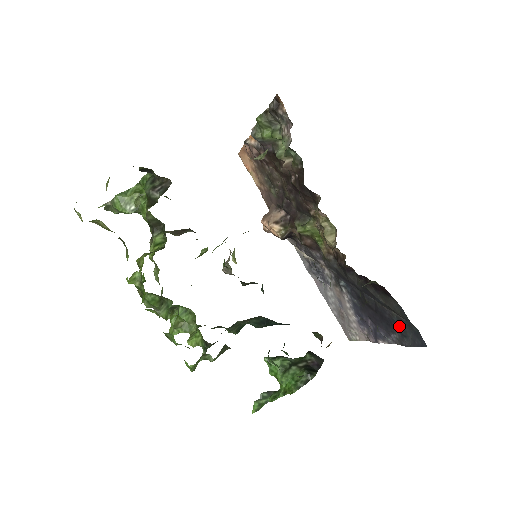
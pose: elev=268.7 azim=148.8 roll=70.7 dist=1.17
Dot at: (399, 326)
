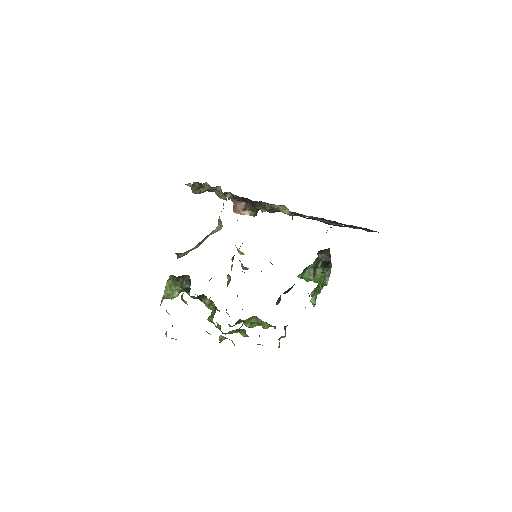
Dot at: occluded
